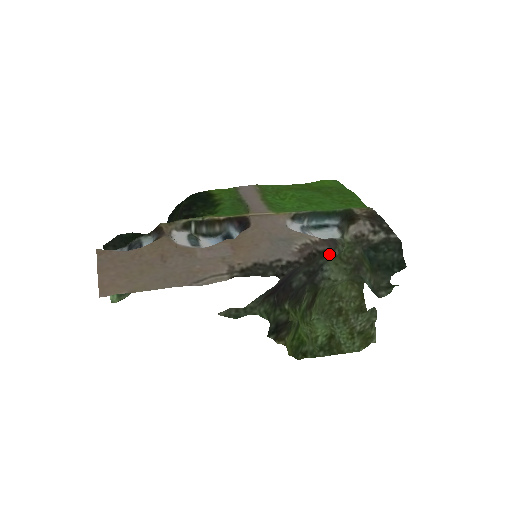
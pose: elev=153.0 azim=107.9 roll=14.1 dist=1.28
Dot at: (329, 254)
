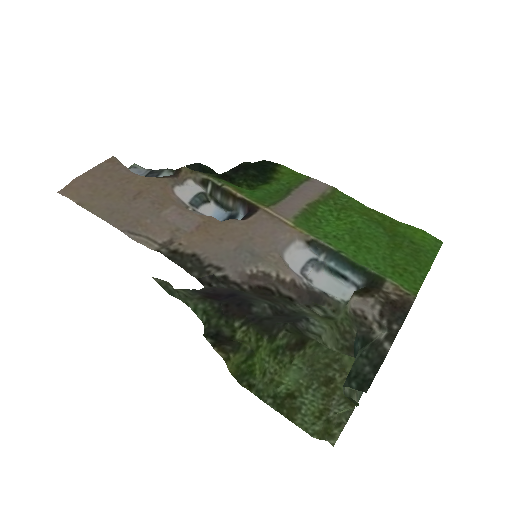
Dot at: (301, 306)
